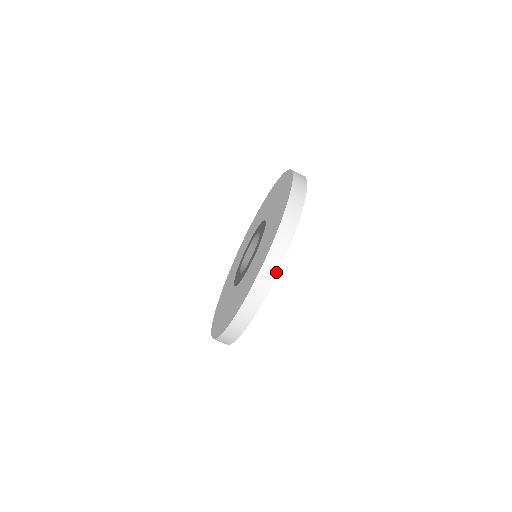
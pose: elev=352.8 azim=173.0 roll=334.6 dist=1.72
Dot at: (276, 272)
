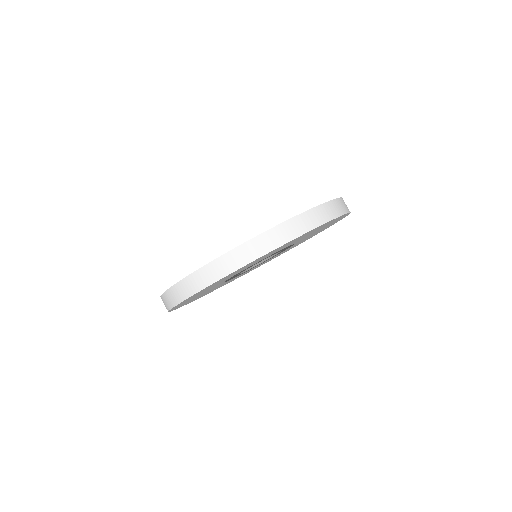
Dot at: (201, 287)
